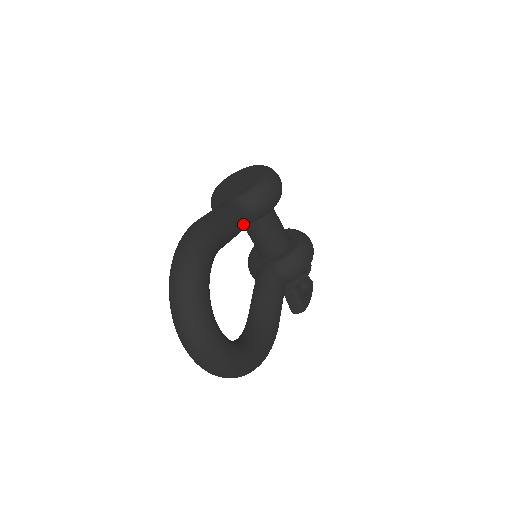
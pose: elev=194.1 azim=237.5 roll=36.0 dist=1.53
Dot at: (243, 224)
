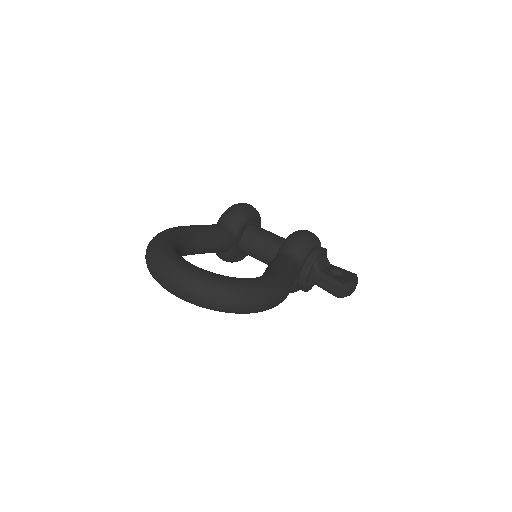
Dot at: (220, 230)
